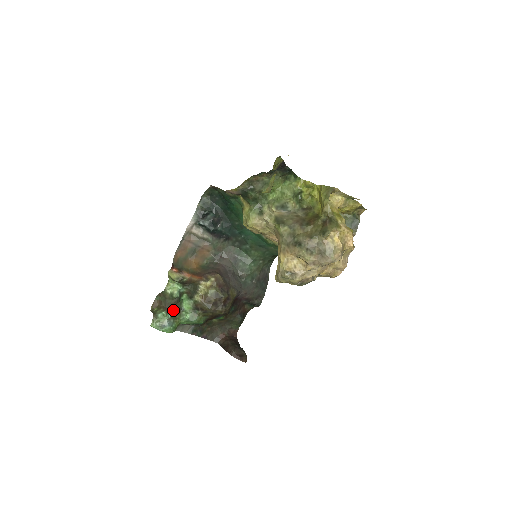
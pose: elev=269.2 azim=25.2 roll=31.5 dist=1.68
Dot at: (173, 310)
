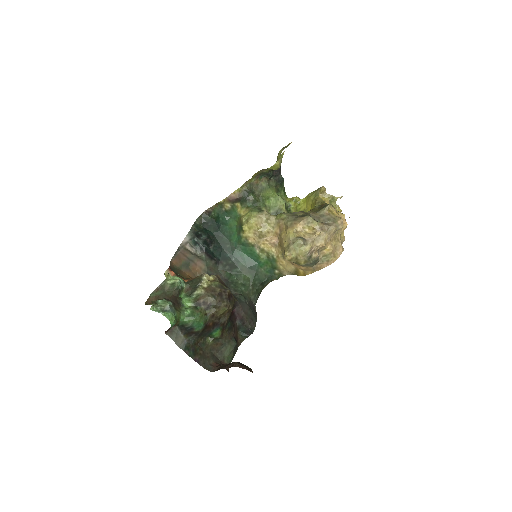
Dot at: (173, 301)
